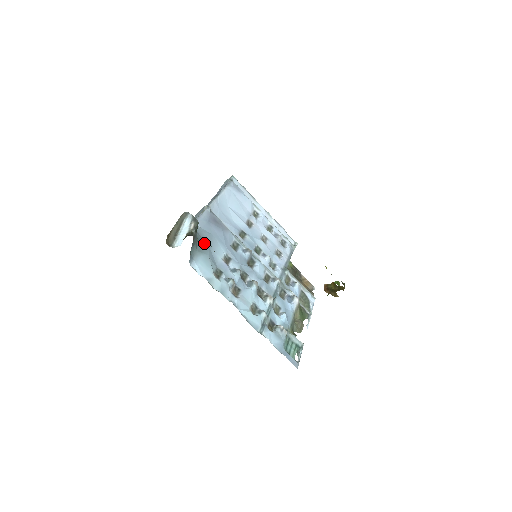
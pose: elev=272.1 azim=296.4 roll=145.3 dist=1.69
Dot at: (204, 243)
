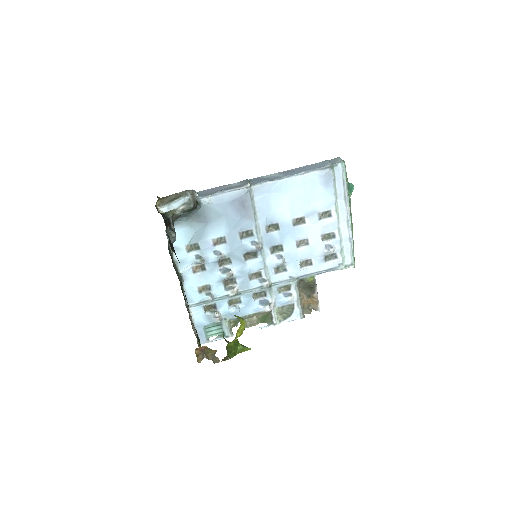
Dot at: (203, 218)
